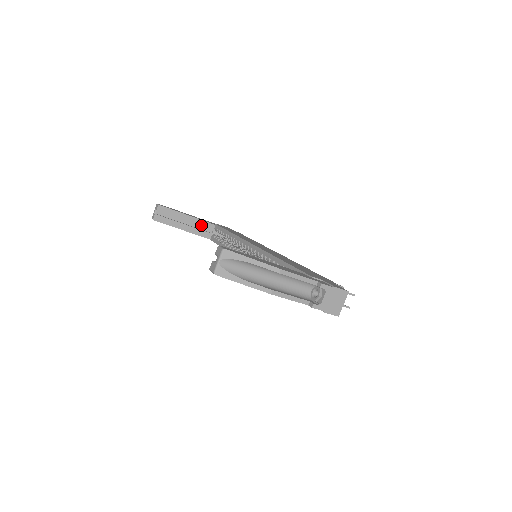
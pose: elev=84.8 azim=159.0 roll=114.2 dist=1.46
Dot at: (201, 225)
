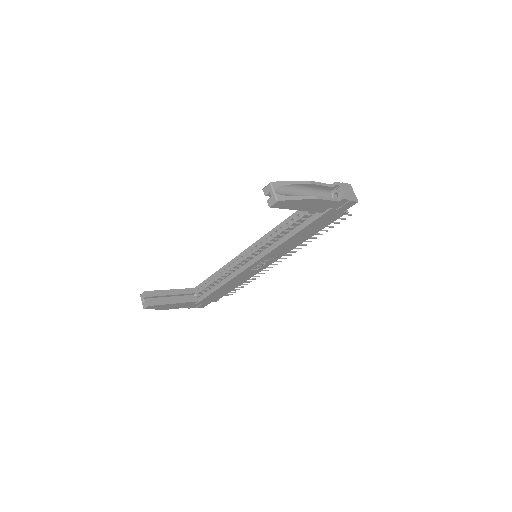
Dot at: (184, 293)
